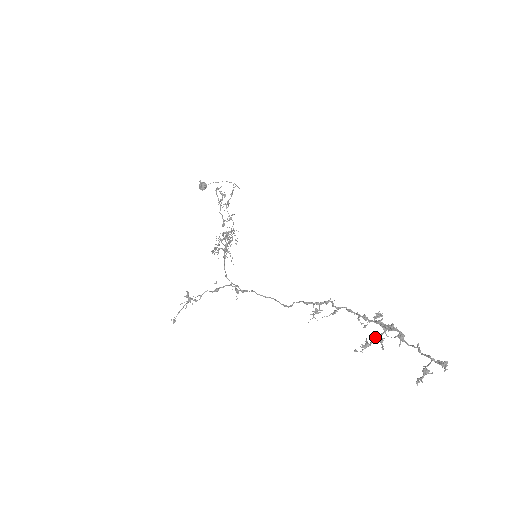
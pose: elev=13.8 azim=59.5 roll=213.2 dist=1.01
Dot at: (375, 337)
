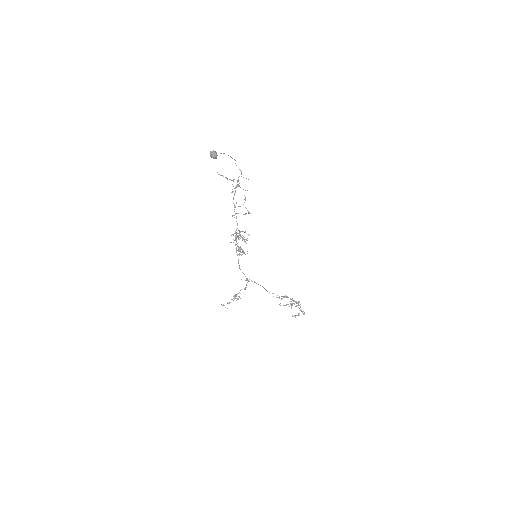
Dot at: (290, 304)
